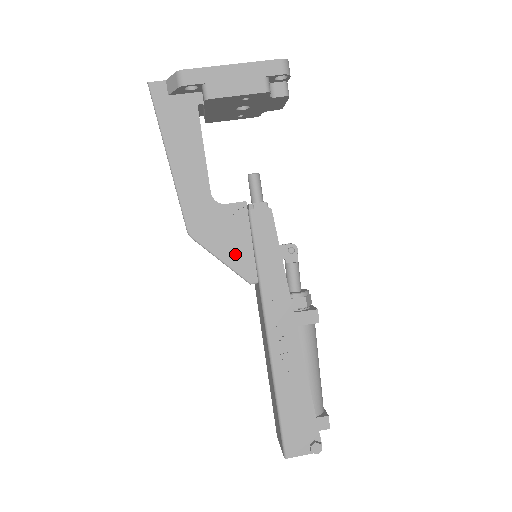
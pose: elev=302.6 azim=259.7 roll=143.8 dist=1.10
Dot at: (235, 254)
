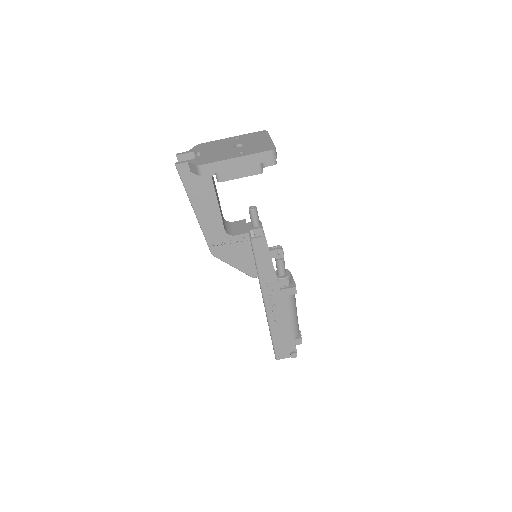
Dot at: (243, 263)
